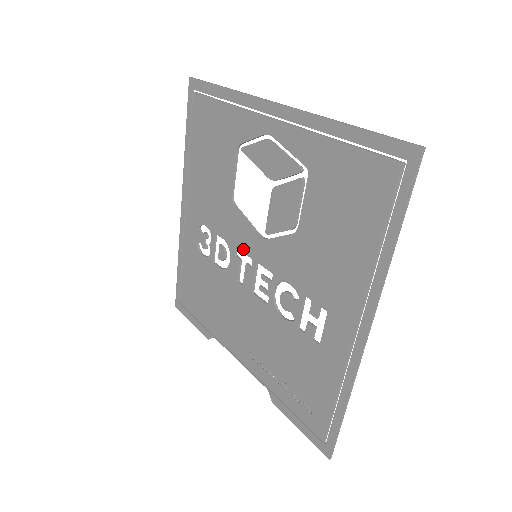
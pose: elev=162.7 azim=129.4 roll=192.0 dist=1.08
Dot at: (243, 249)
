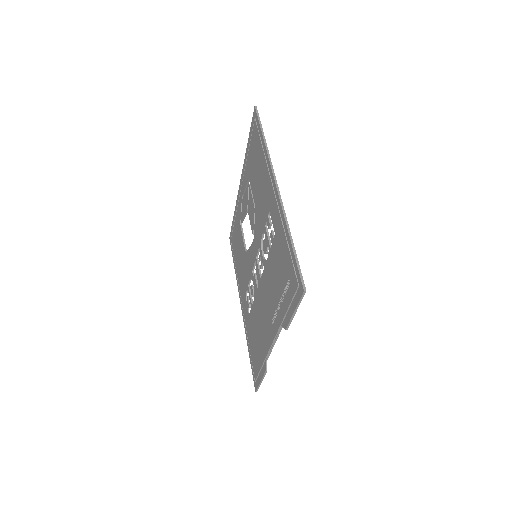
Dot at: (253, 264)
